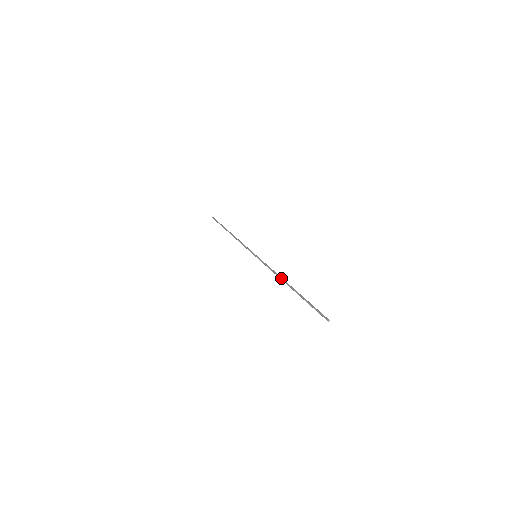
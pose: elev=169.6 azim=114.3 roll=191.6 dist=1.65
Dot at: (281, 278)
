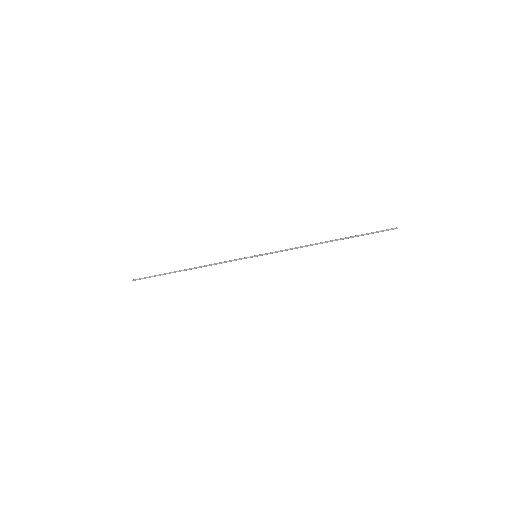
Dot at: occluded
